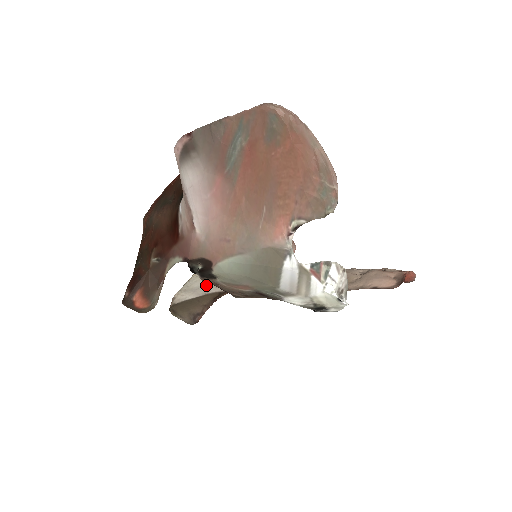
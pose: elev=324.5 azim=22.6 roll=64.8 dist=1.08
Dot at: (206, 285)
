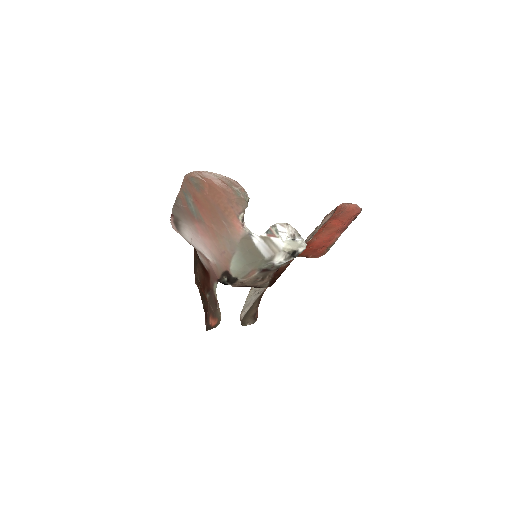
Dot at: (253, 298)
